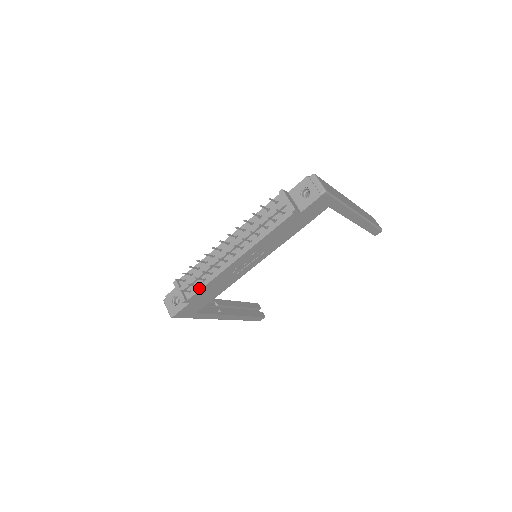
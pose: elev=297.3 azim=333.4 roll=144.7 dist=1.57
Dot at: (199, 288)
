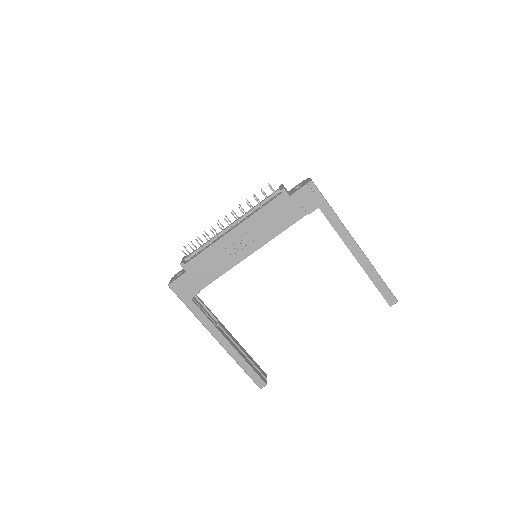
Dot at: (197, 255)
